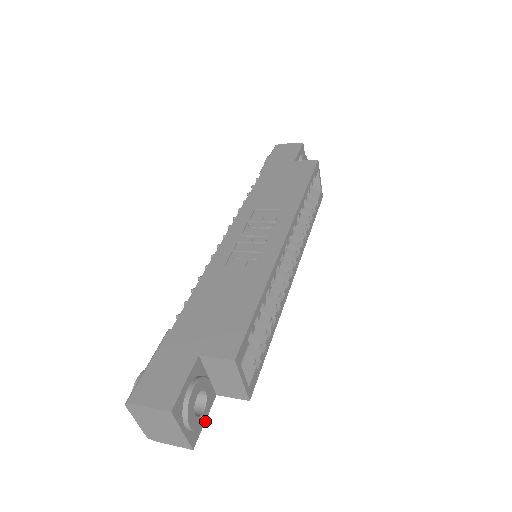
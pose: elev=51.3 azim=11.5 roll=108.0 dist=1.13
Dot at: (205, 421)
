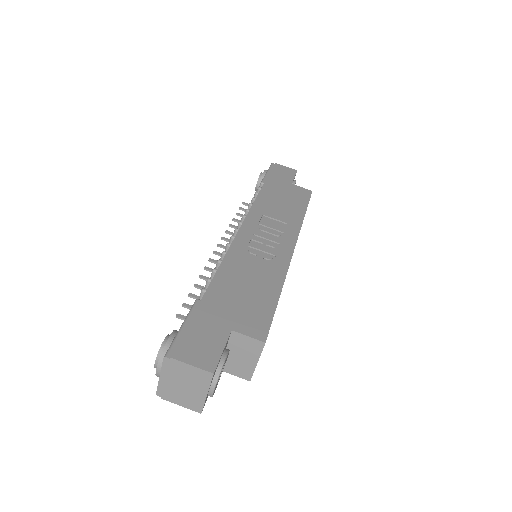
Dot at: occluded
